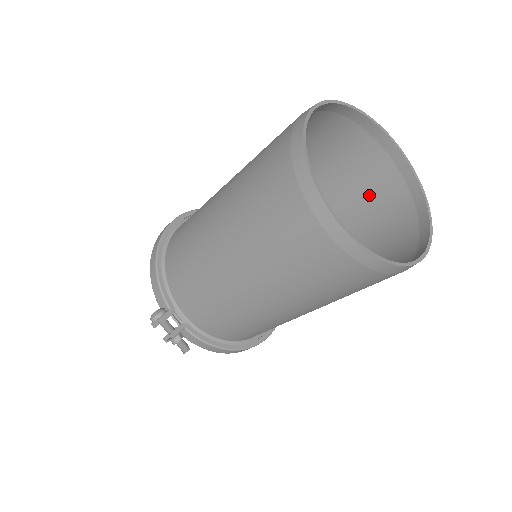
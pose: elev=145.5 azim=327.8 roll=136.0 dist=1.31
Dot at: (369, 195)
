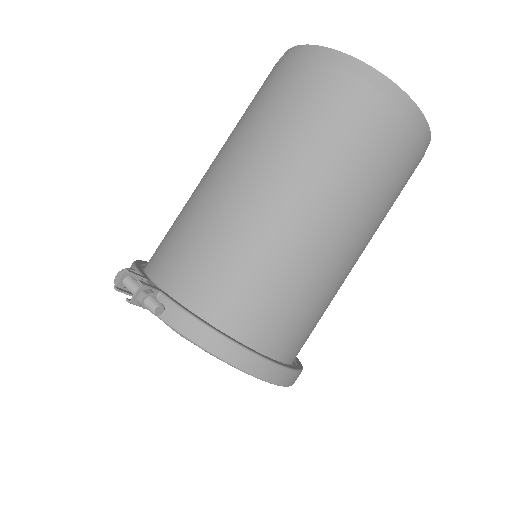
Dot at: occluded
